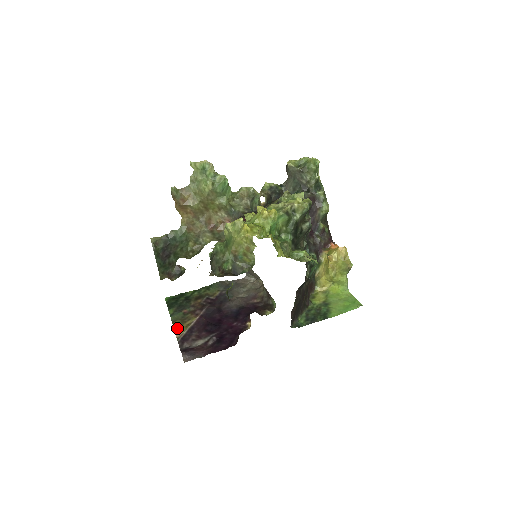
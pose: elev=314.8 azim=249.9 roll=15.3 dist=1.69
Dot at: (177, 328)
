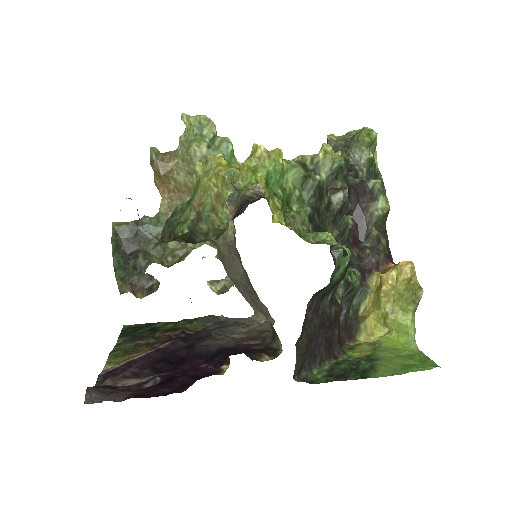
Dot at: (112, 359)
